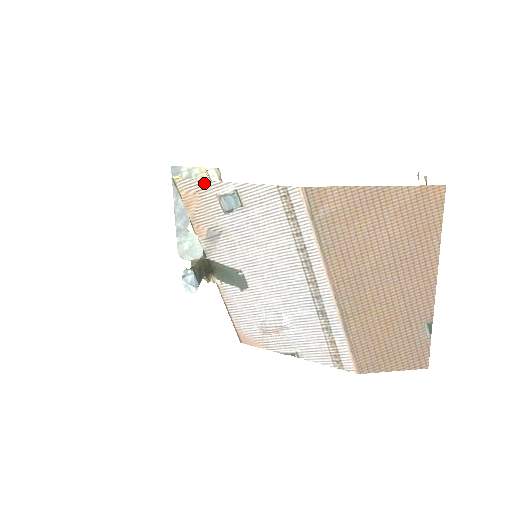
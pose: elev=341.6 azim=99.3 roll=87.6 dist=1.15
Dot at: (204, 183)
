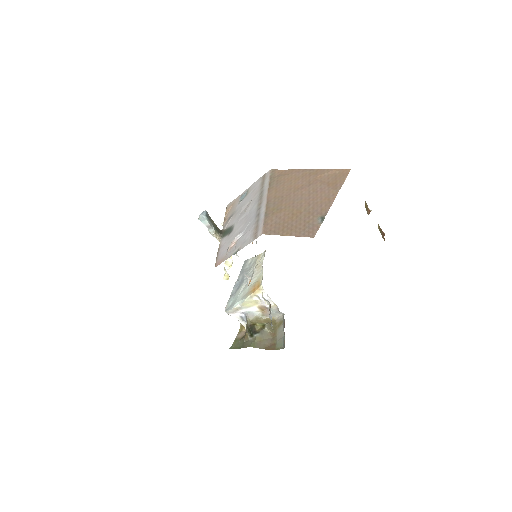
Dot at: (237, 198)
